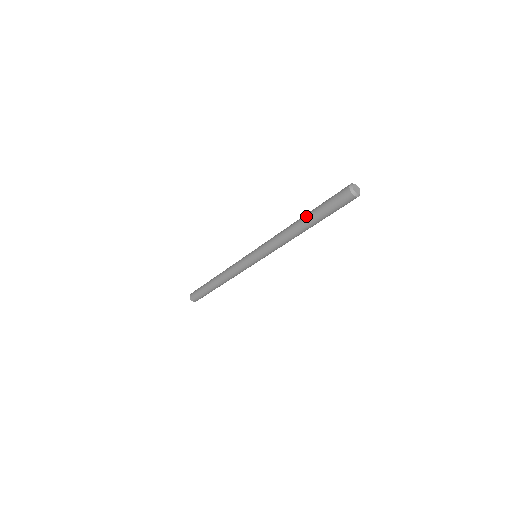
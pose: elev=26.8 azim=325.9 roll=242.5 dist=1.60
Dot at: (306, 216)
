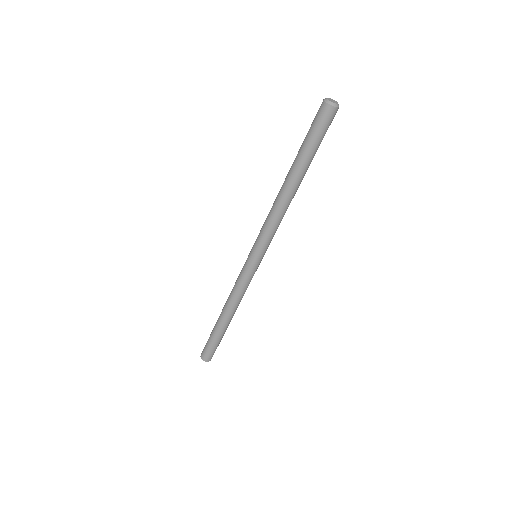
Dot at: (291, 166)
